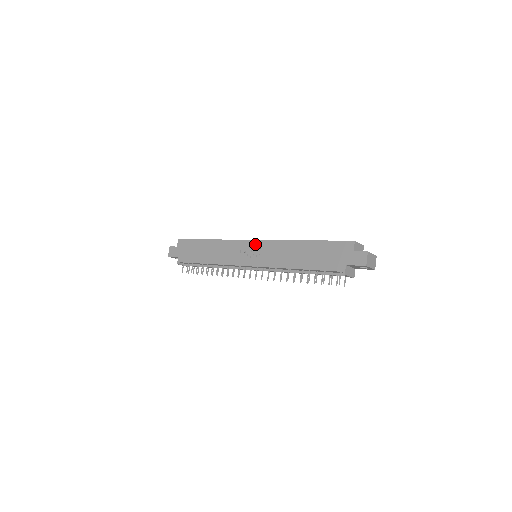
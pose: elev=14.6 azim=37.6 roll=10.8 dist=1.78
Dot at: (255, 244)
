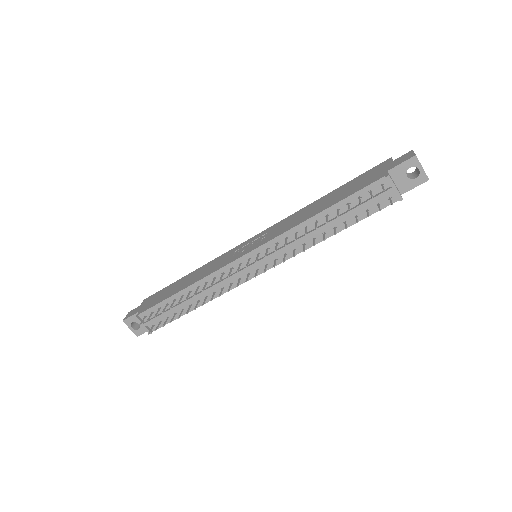
Dot at: (255, 237)
